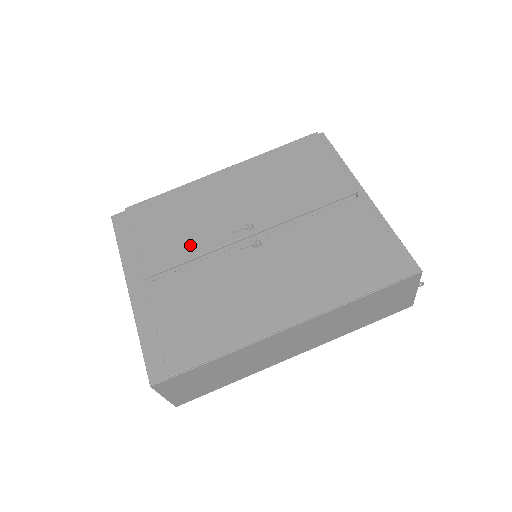
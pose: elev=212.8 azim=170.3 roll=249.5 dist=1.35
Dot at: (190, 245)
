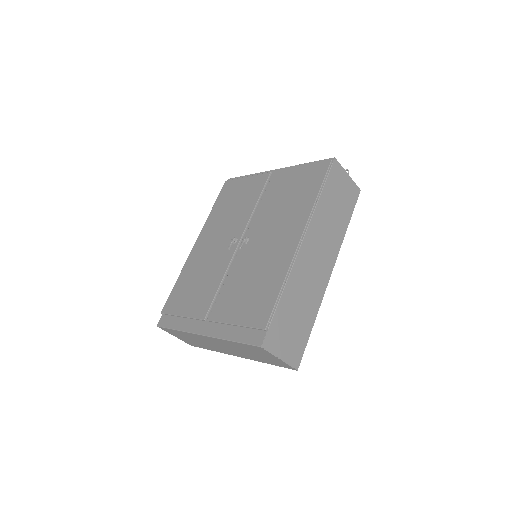
Dot at: (213, 281)
